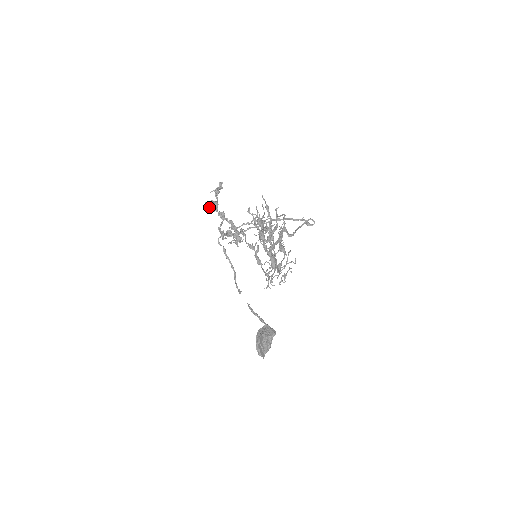
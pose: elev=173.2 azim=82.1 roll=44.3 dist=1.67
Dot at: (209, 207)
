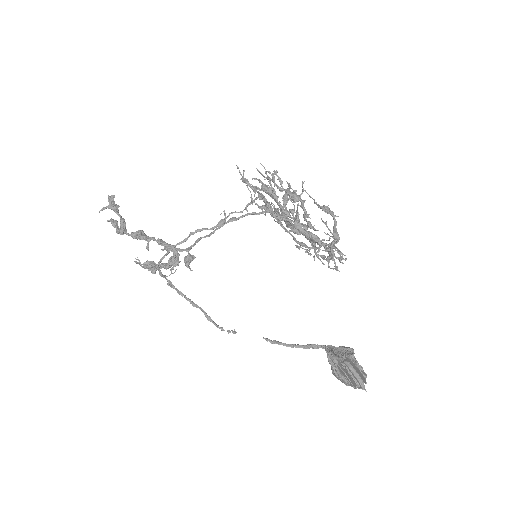
Dot at: (117, 226)
